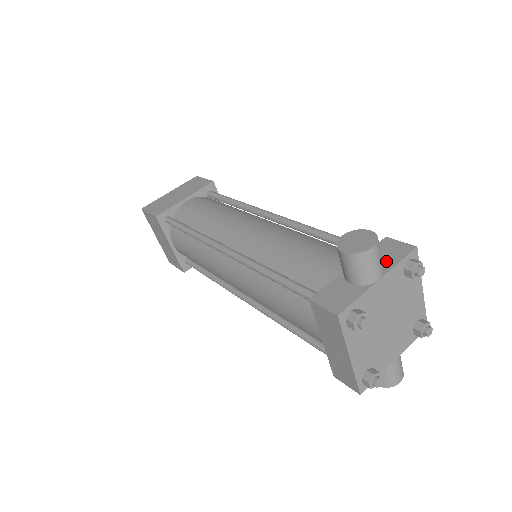
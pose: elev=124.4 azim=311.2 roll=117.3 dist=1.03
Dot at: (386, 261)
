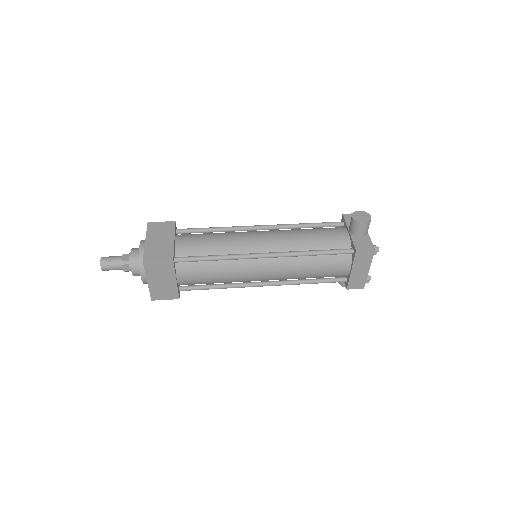
Dot at: occluded
